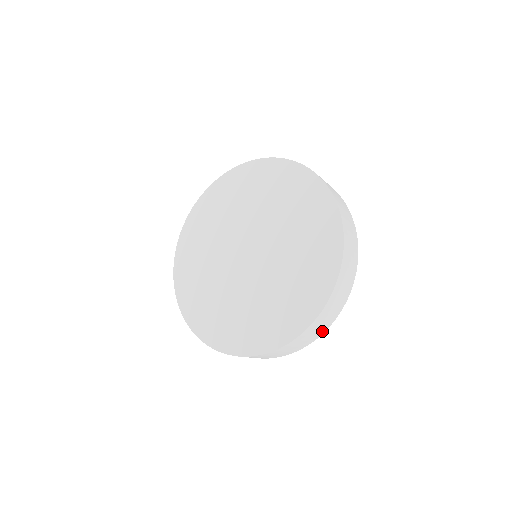
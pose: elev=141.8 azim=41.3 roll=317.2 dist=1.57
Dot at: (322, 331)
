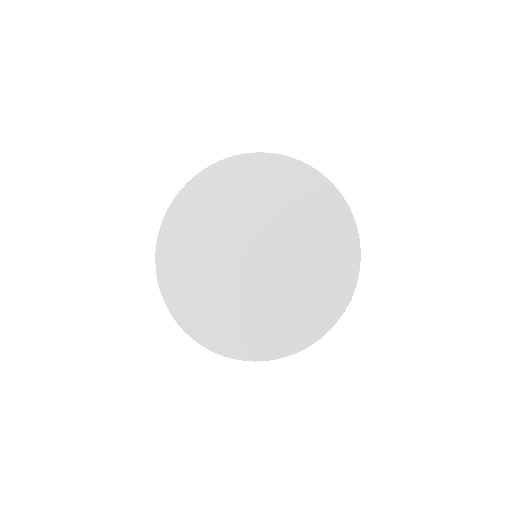
Dot at: occluded
